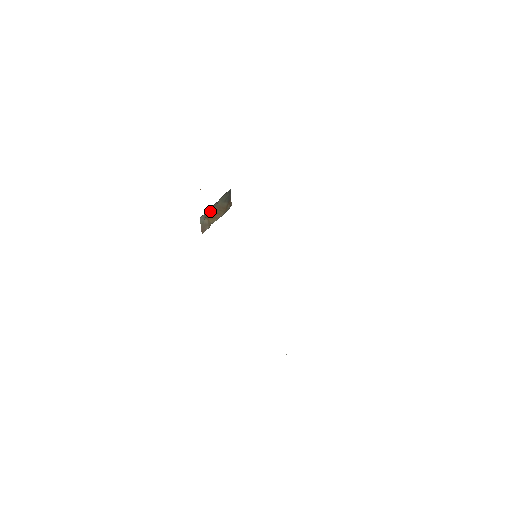
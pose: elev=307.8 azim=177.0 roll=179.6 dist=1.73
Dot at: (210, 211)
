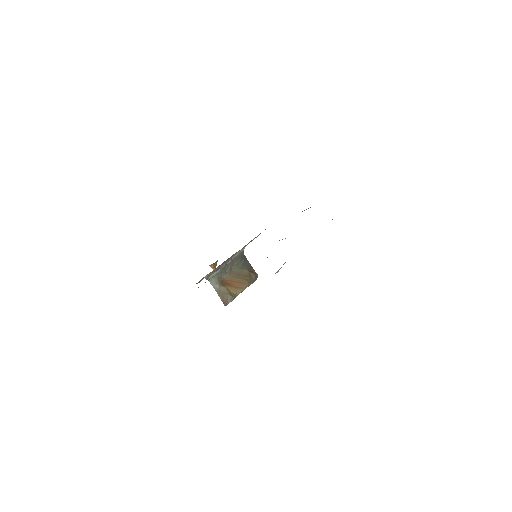
Dot at: (224, 278)
